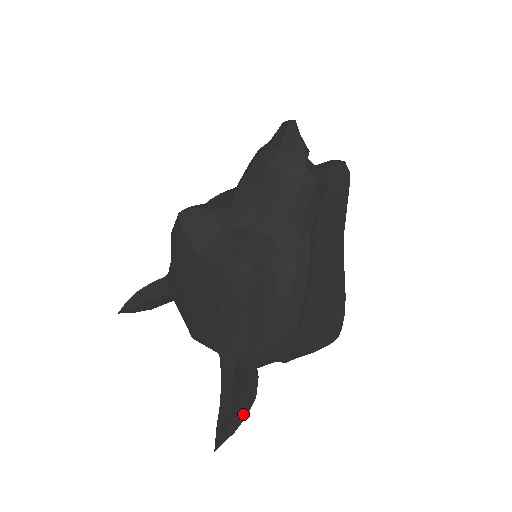
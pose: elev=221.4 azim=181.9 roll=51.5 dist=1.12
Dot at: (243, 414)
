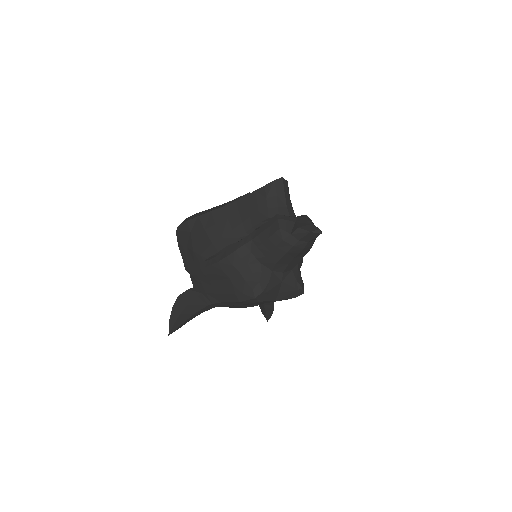
Dot at: occluded
